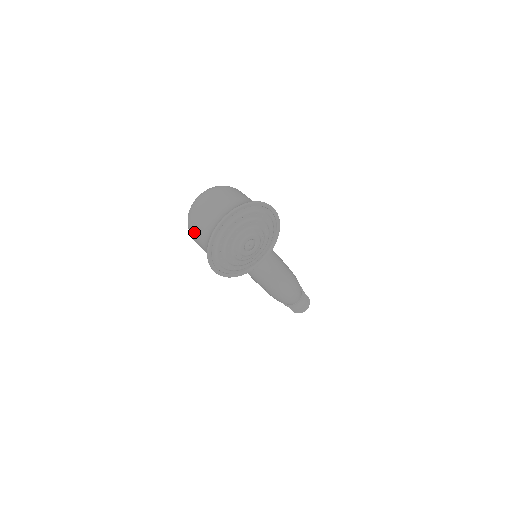
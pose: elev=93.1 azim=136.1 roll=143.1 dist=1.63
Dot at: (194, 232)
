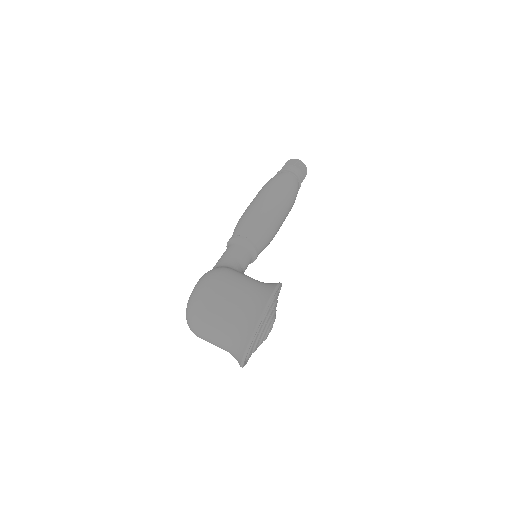
Dot at: occluded
